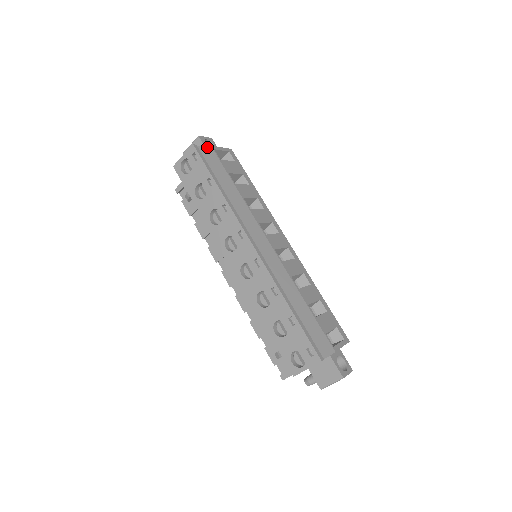
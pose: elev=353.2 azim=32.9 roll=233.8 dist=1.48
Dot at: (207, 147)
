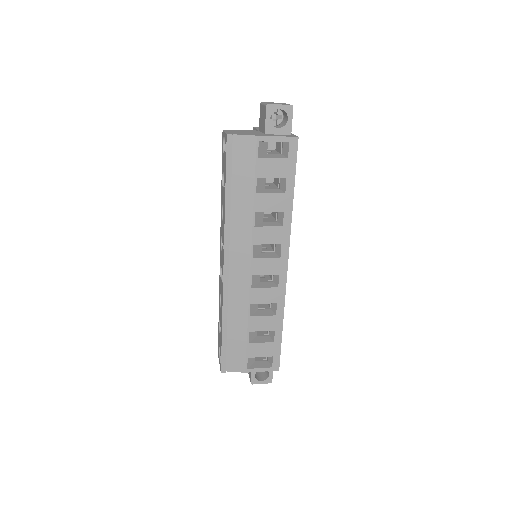
Dot at: (249, 137)
